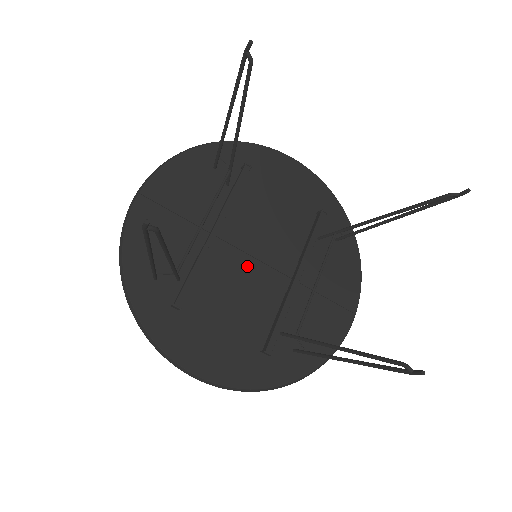
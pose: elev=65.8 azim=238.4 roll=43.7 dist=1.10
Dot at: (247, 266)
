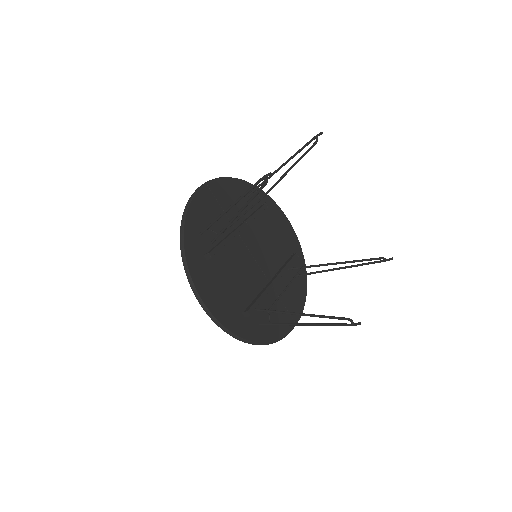
Dot at: (248, 259)
